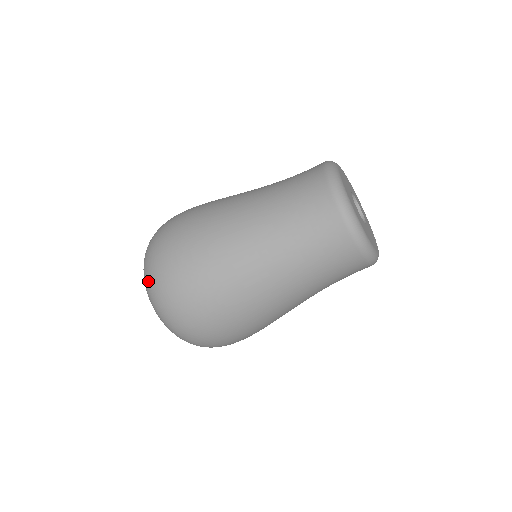
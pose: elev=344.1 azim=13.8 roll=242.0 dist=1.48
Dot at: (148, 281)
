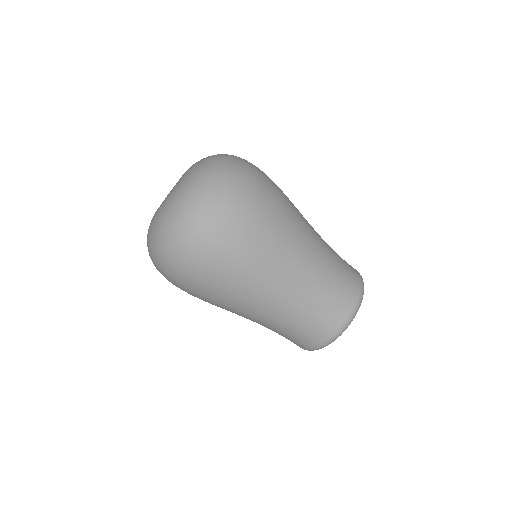
Dot at: occluded
